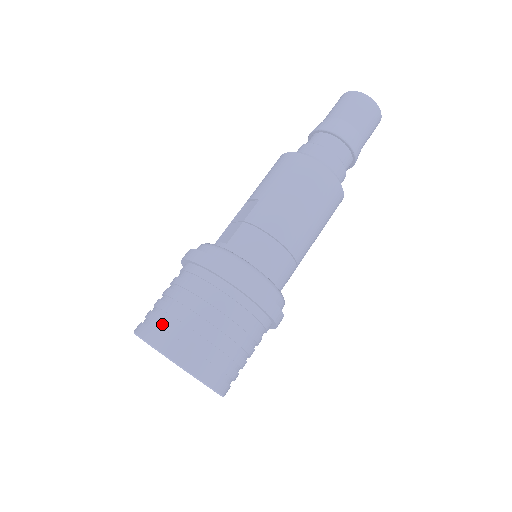
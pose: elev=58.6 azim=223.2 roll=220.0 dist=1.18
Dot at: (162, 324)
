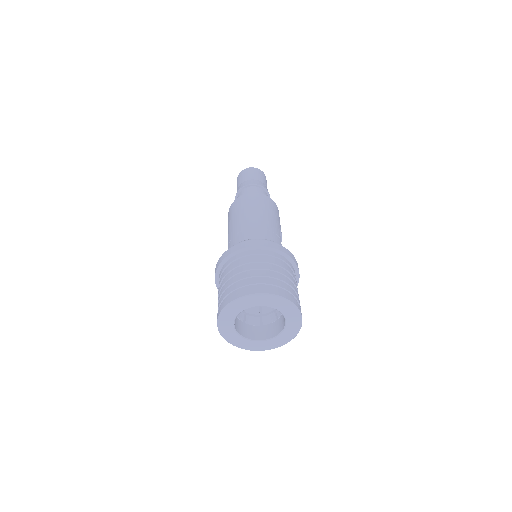
Dot at: (220, 302)
